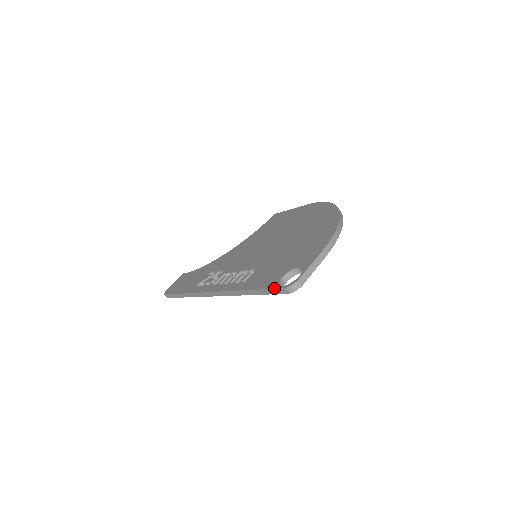
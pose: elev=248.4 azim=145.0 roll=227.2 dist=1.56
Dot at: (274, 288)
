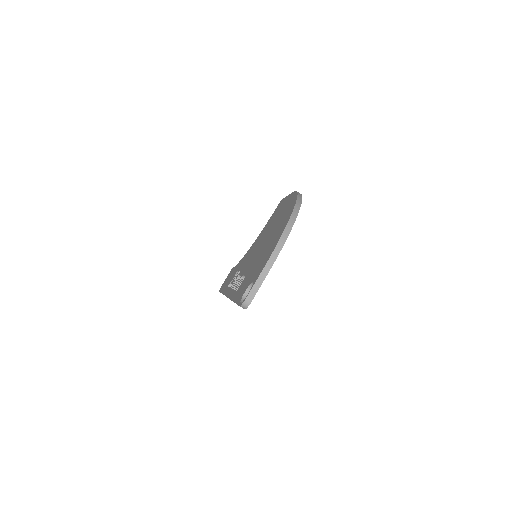
Dot at: (237, 304)
